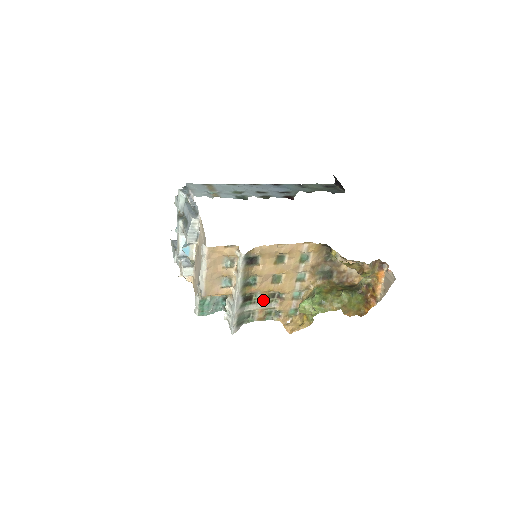
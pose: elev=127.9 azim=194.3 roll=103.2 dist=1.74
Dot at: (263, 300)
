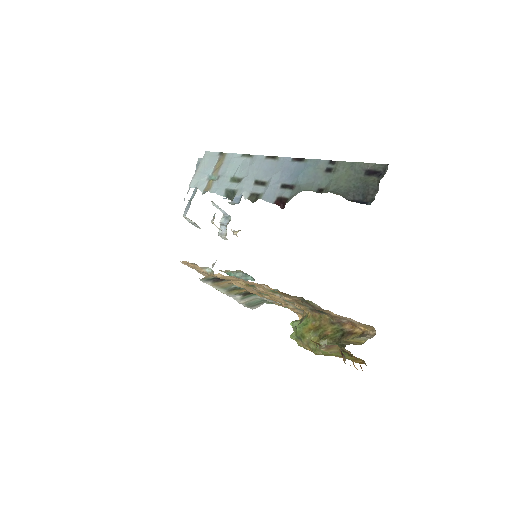
Dot at: occluded
